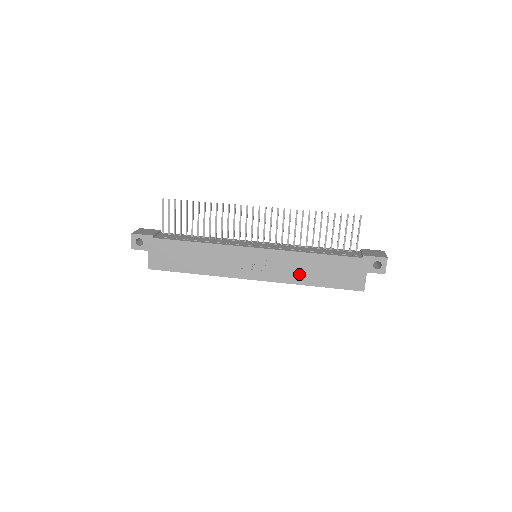
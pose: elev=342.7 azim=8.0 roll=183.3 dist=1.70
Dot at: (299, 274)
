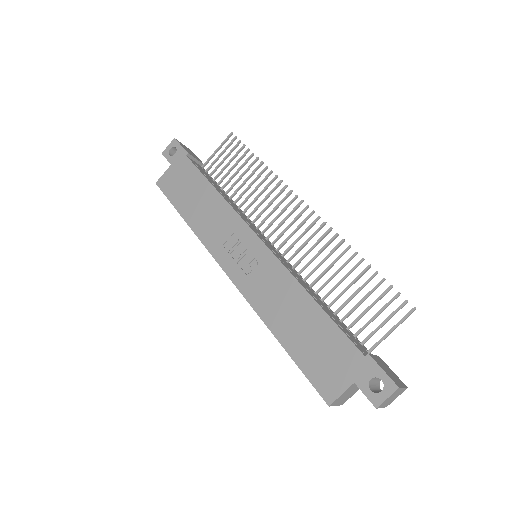
Dot at: (275, 309)
